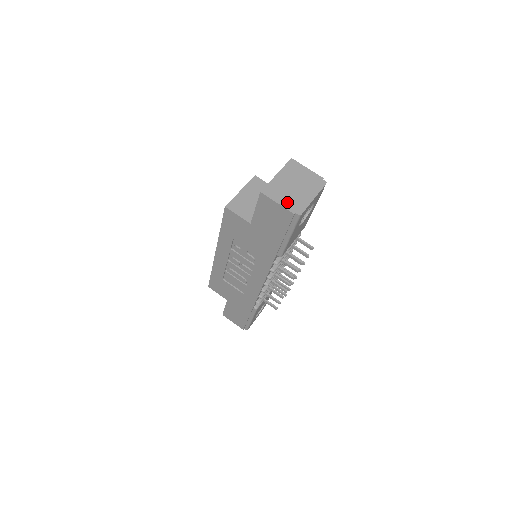
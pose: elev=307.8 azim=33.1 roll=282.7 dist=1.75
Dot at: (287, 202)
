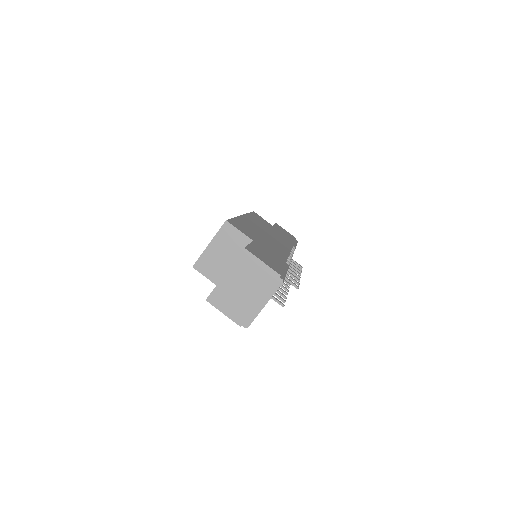
Dot at: (234, 312)
